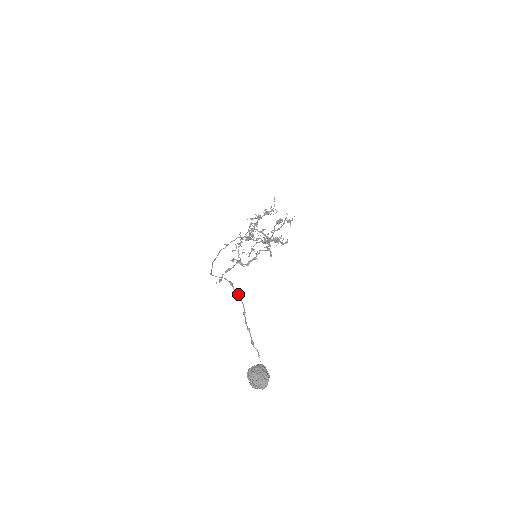
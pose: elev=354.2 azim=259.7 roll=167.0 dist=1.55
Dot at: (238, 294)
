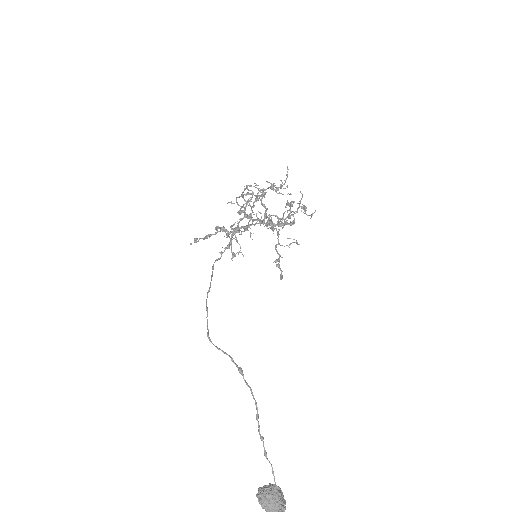
Dot at: (250, 387)
